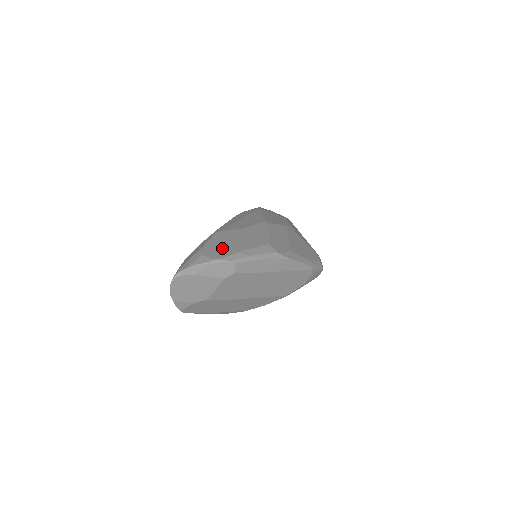
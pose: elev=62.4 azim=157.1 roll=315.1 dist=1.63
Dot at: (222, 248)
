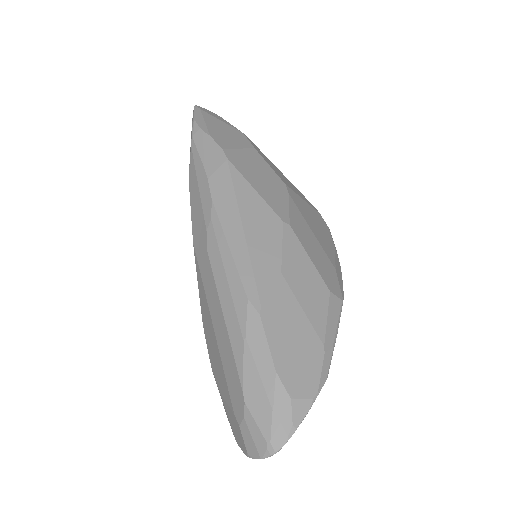
Dot at: (300, 358)
